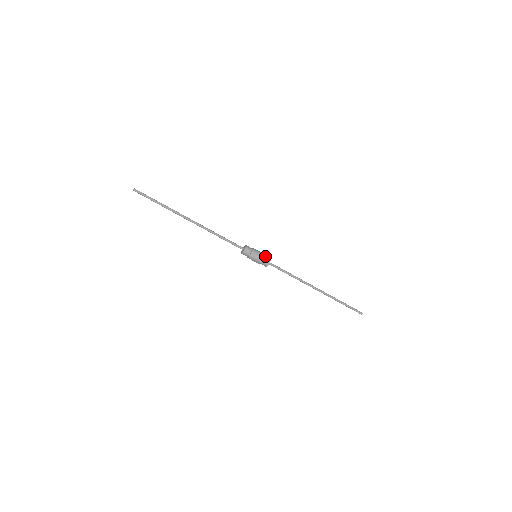
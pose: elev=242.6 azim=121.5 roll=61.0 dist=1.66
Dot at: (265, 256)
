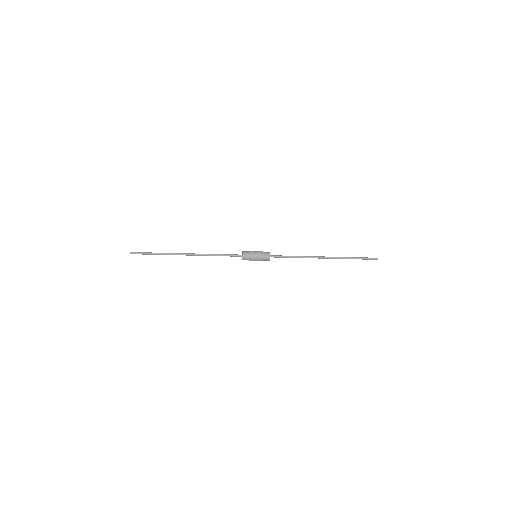
Dot at: (263, 255)
